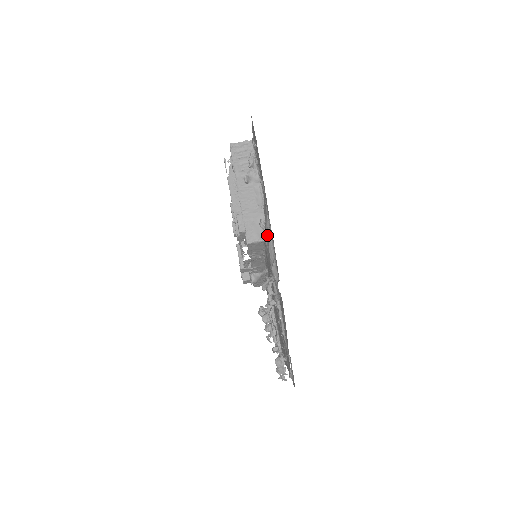
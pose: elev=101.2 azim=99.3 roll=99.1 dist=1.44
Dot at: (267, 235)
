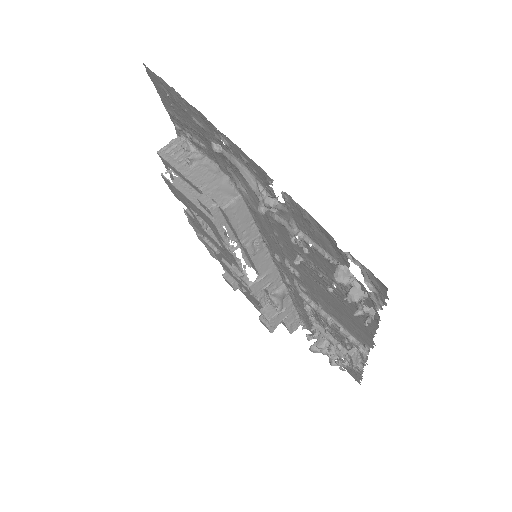
Dot at: (237, 177)
